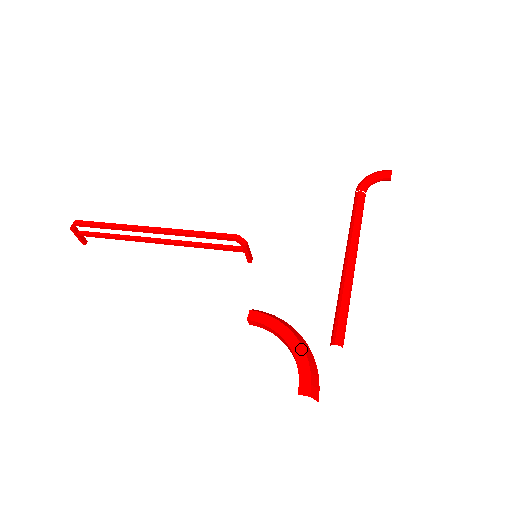
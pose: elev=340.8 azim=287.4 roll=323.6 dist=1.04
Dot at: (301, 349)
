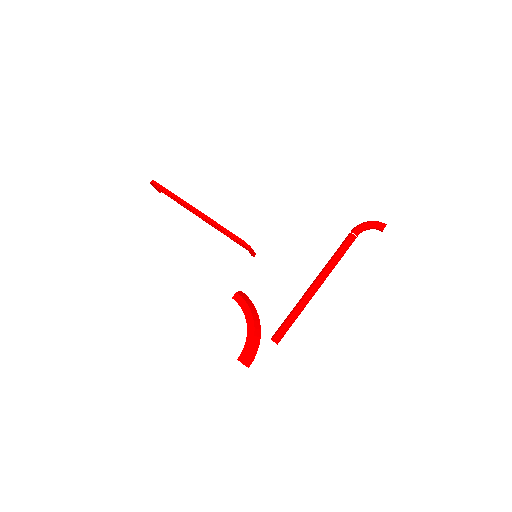
Dot at: (253, 333)
